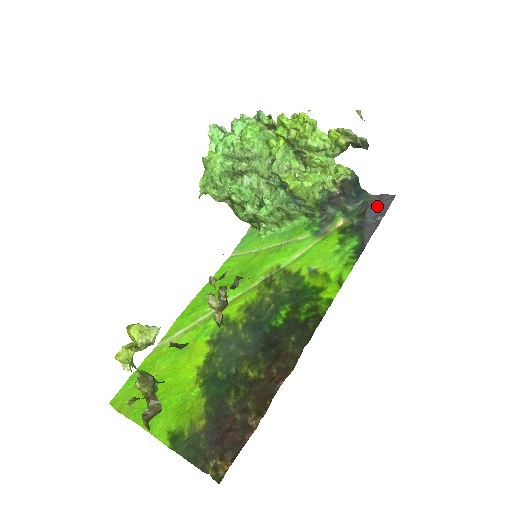
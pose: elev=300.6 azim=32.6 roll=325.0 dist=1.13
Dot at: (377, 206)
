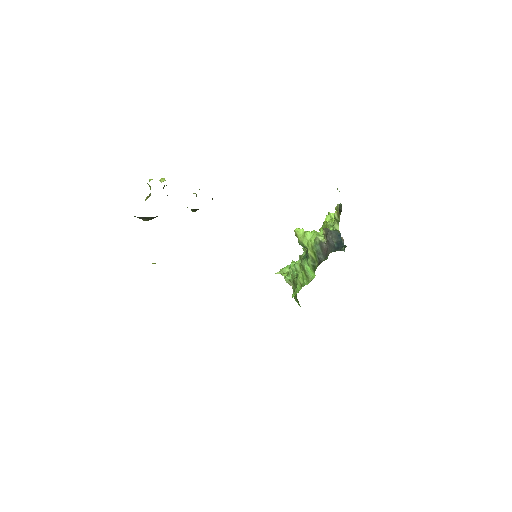
Dot at: occluded
